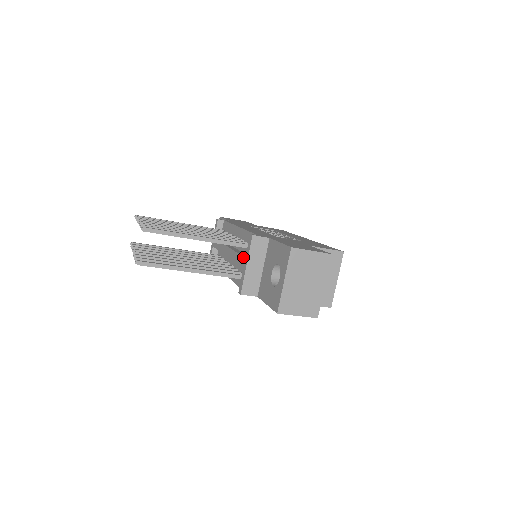
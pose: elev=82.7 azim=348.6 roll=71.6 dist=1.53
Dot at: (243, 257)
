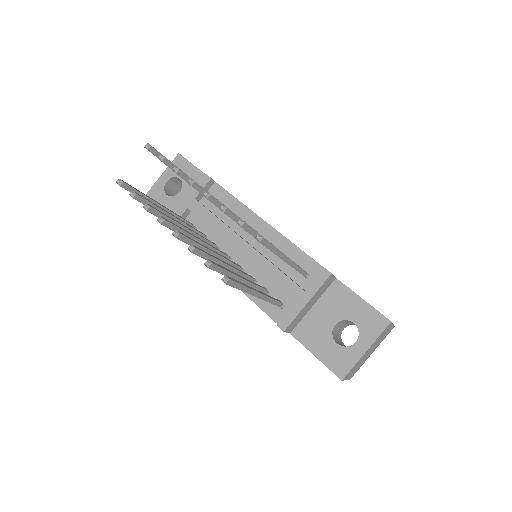
Dot at: (299, 286)
